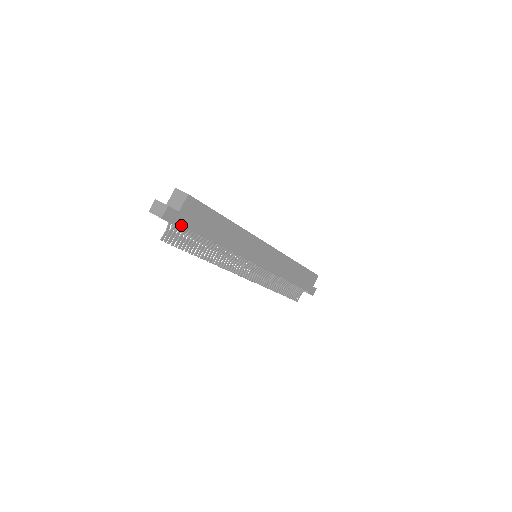
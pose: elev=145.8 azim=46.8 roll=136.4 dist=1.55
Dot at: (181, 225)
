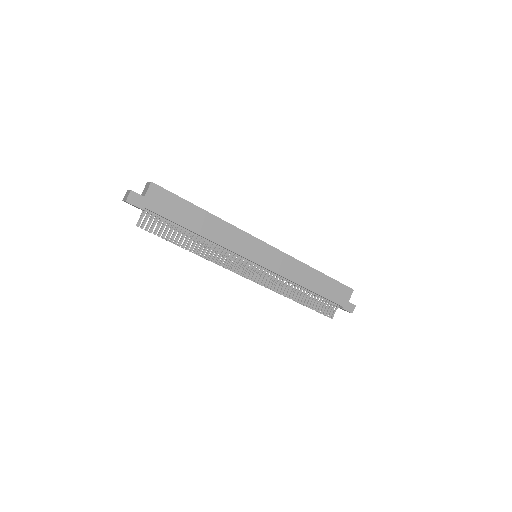
Dot at: (149, 210)
